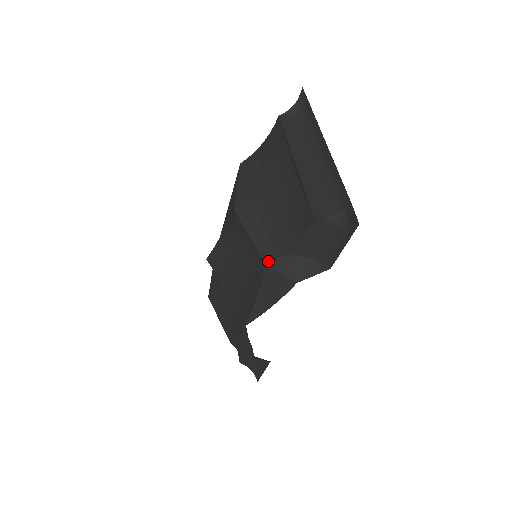
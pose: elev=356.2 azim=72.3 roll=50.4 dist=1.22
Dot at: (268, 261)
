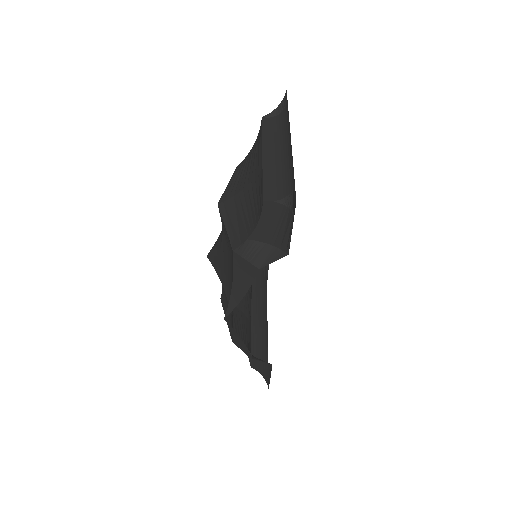
Dot at: (235, 248)
